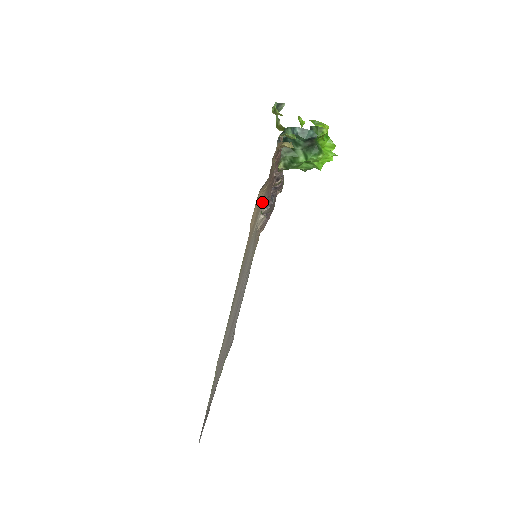
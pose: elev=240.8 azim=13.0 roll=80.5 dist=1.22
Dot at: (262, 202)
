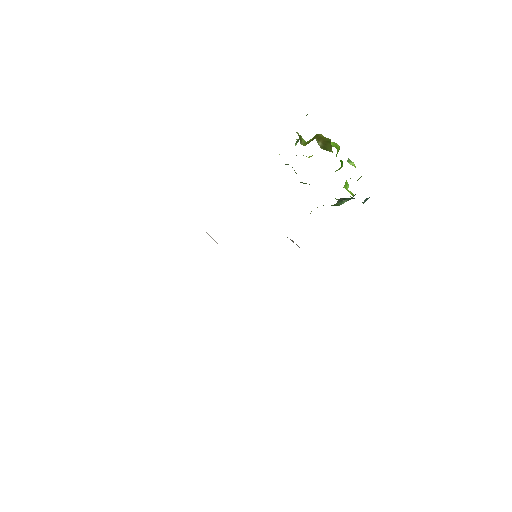
Dot at: occluded
